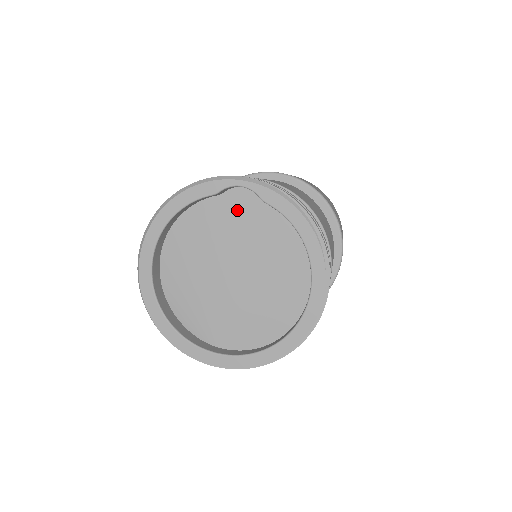
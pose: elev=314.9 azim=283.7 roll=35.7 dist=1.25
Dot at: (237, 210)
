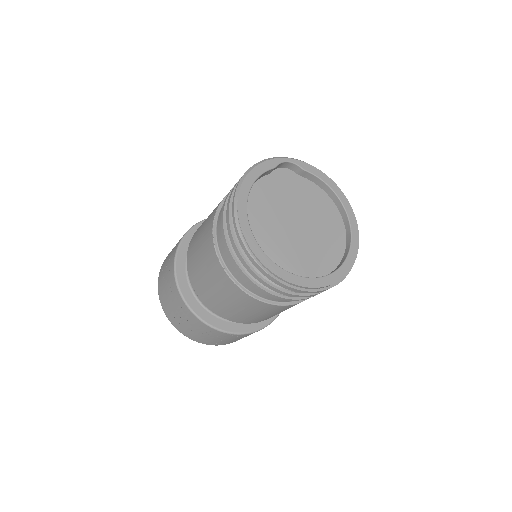
Dot at: (284, 182)
